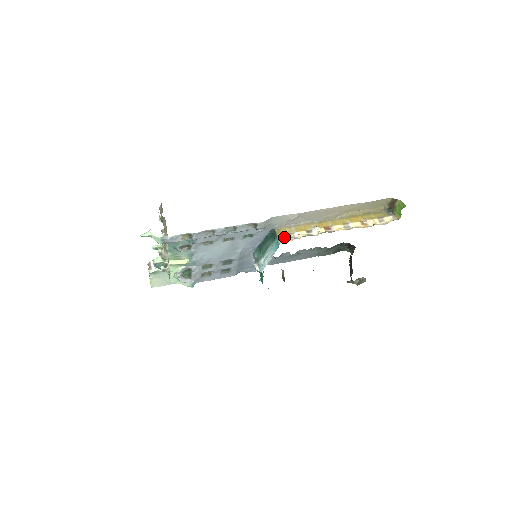
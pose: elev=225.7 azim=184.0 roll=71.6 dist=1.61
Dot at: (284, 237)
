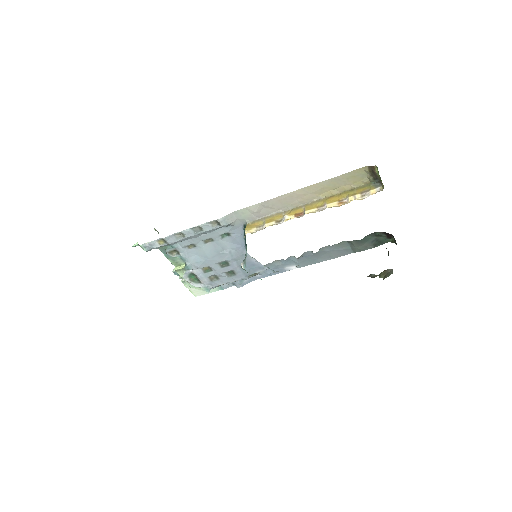
Dot at: (251, 230)
